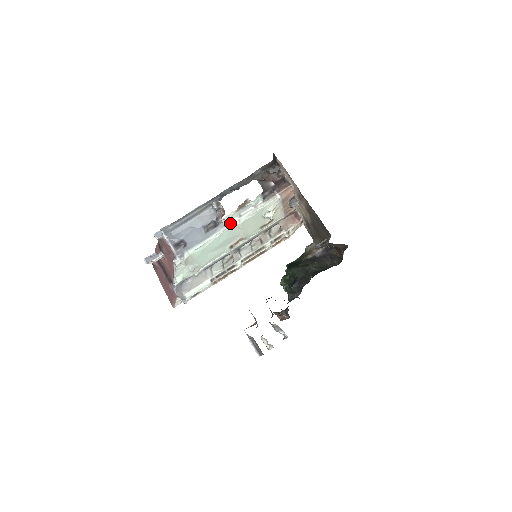
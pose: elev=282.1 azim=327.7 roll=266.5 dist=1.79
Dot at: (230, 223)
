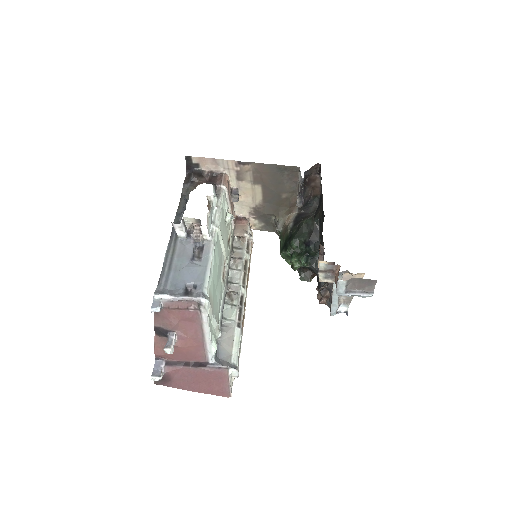
Dot at: (212, 234)
